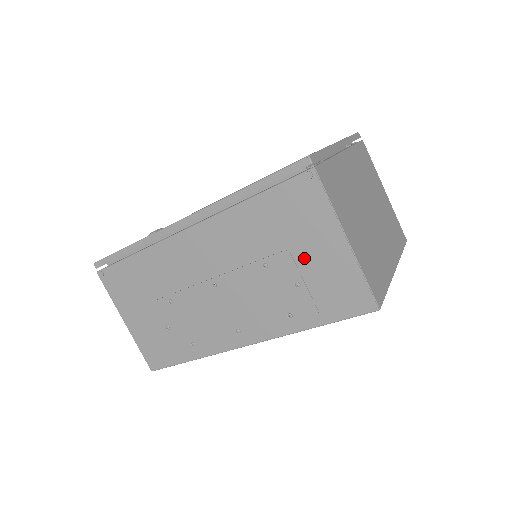
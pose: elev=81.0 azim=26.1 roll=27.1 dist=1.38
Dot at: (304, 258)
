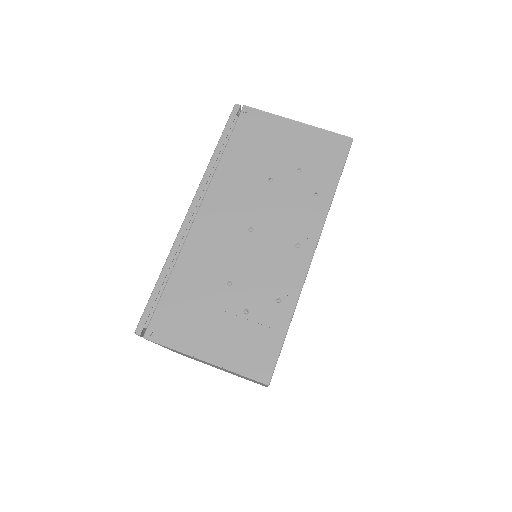
Dot at: (286, 153)
